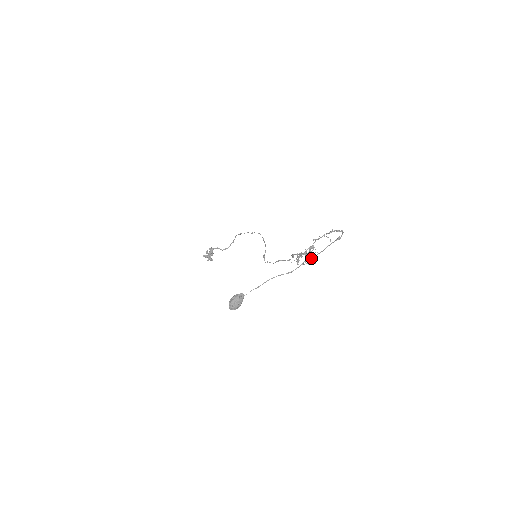
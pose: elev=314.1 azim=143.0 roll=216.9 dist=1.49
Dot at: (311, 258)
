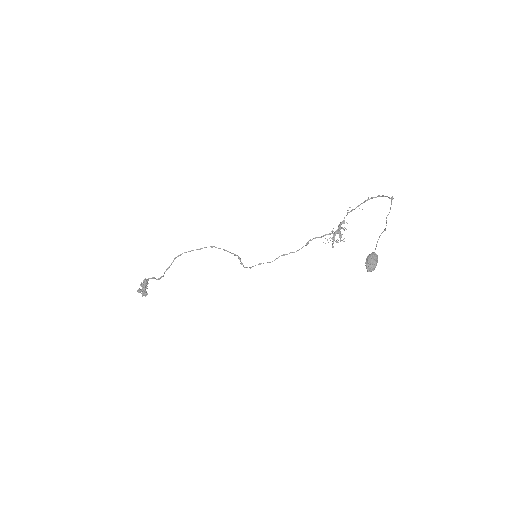
Dot at: occluded
